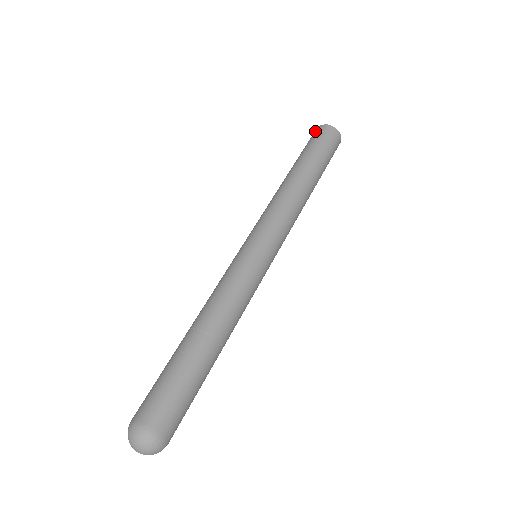
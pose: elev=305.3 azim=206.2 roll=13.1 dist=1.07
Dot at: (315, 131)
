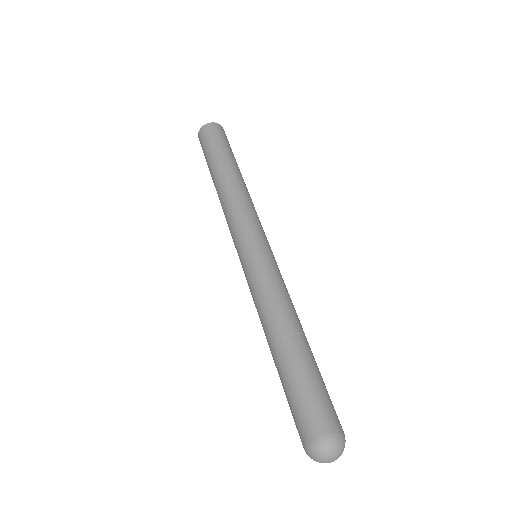
Dot at: occluded
